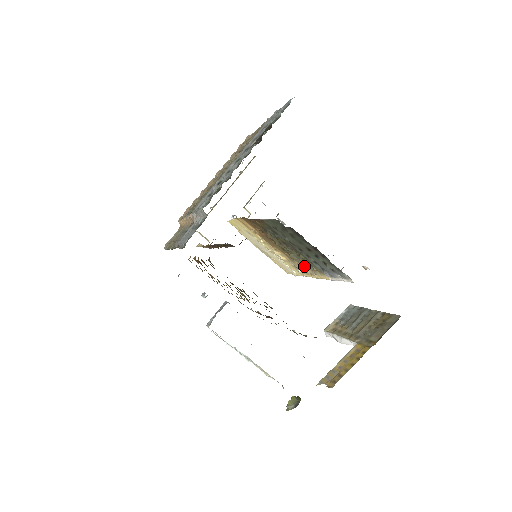
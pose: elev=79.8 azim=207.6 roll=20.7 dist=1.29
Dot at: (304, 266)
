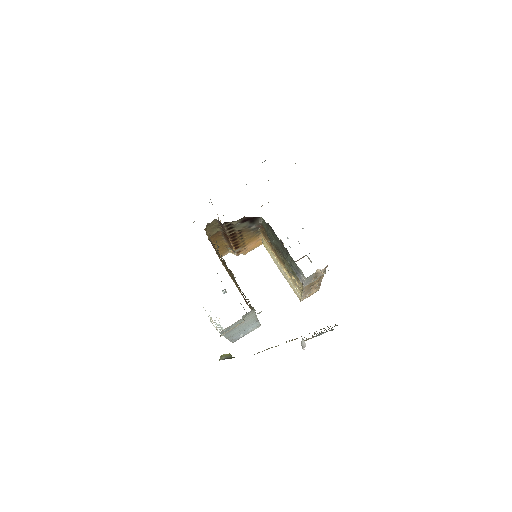
Dot at: occluded
